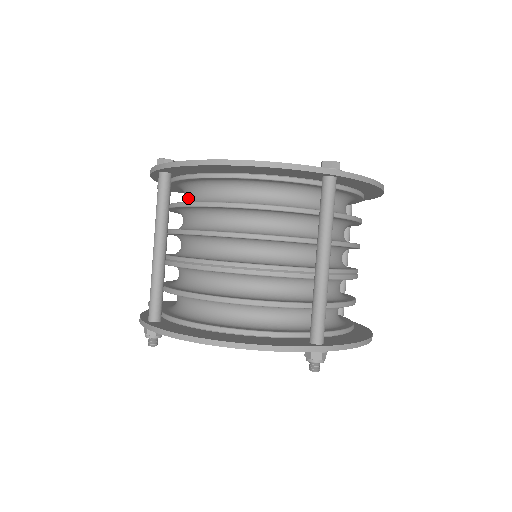
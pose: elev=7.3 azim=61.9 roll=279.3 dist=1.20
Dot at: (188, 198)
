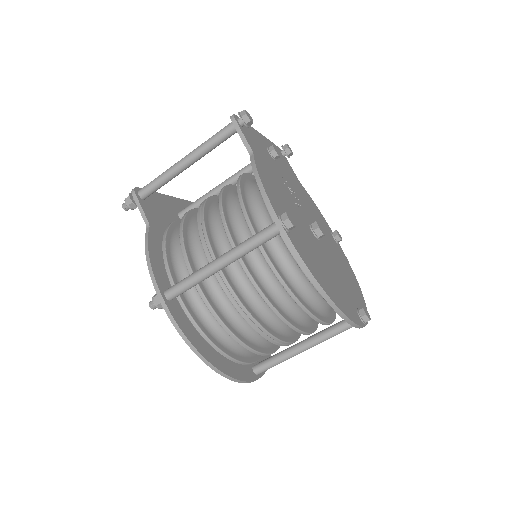
Dot at: (271, 239)
